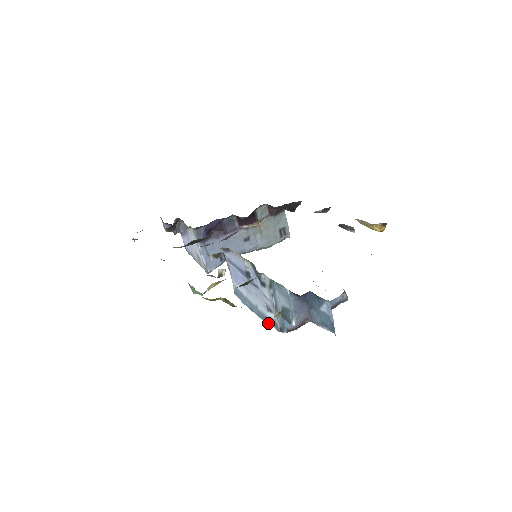
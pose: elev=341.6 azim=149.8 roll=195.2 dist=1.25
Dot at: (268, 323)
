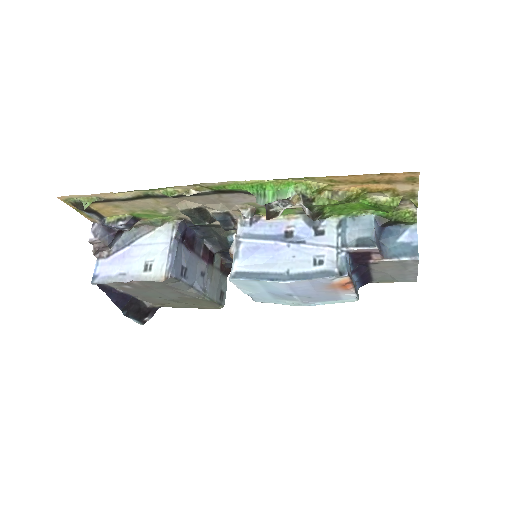
Dot at: (313, 278)
